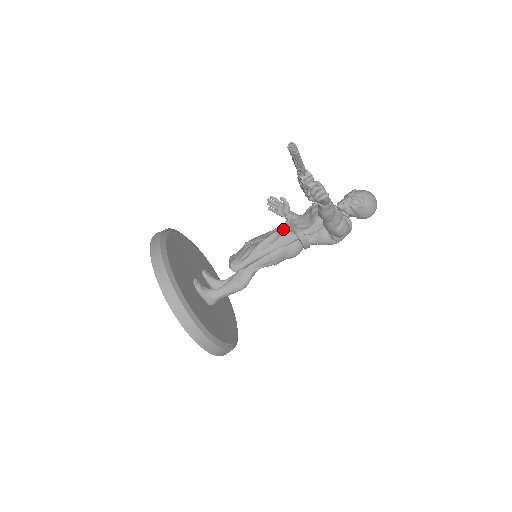
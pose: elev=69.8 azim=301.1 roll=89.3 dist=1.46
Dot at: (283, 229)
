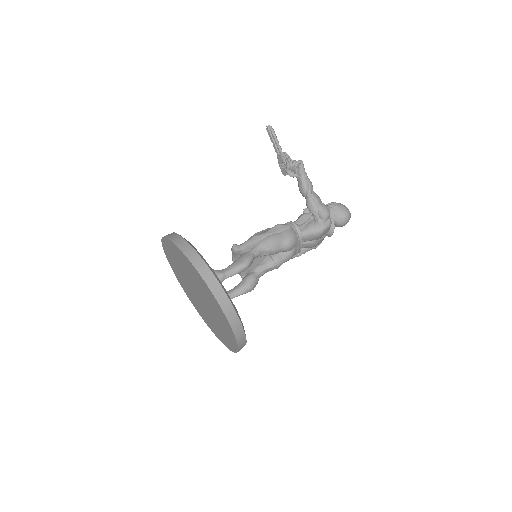
Dot at: occluded
